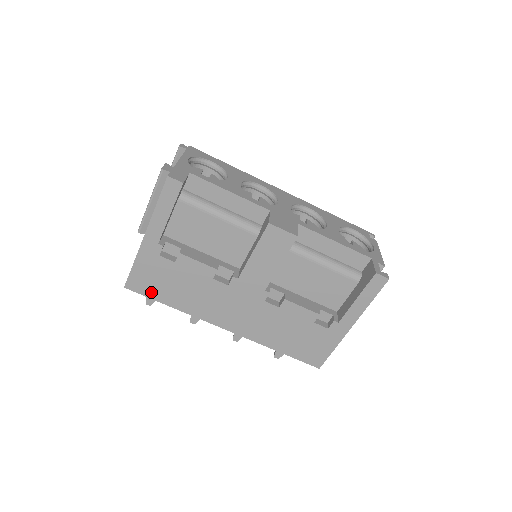
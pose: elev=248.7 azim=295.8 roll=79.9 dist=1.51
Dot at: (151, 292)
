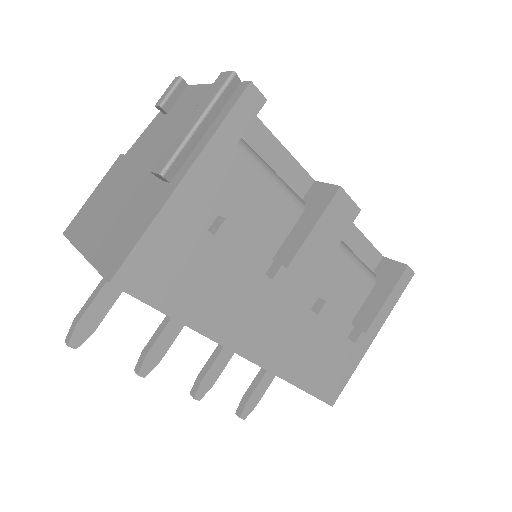
Dot at: (156, 293)
